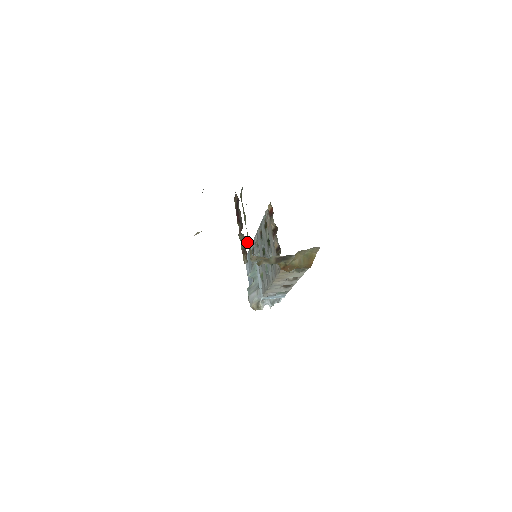
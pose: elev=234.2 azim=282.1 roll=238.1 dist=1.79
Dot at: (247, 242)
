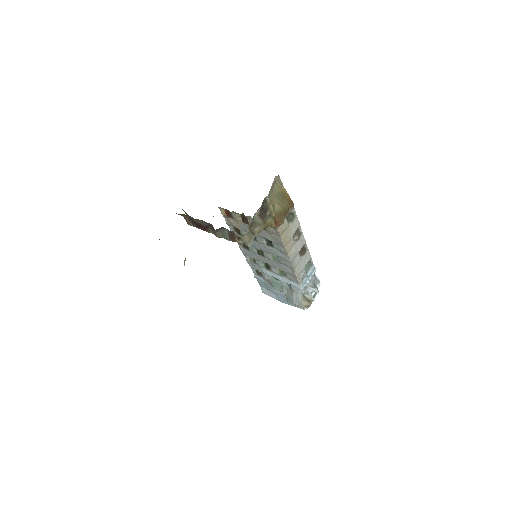
Dot at: (226, 229)
